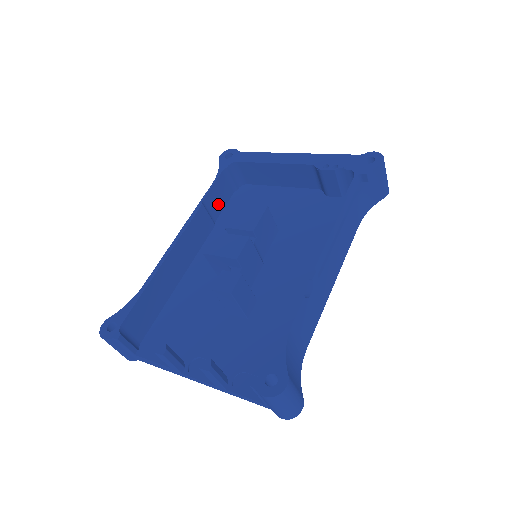
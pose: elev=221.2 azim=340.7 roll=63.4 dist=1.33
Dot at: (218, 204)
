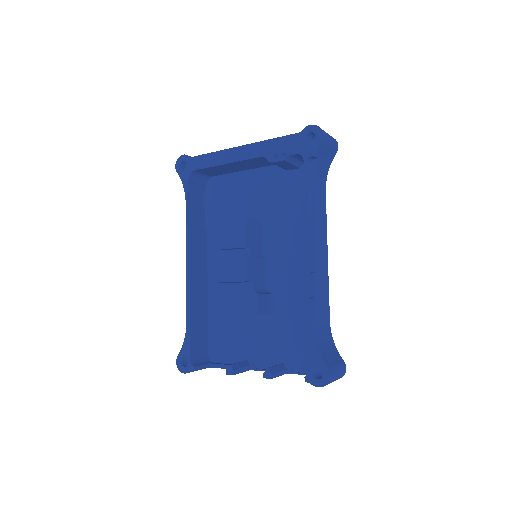
Dot at: (199, 212)
